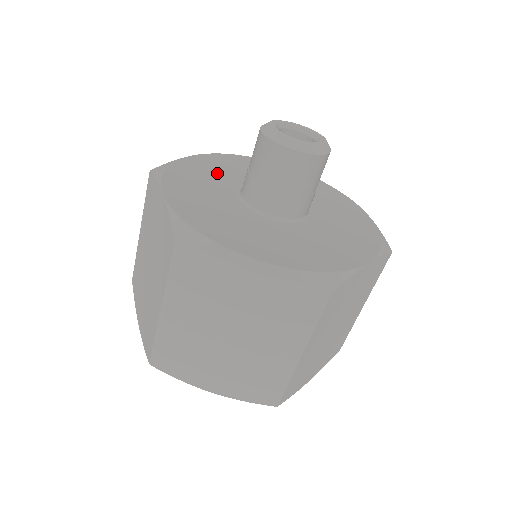
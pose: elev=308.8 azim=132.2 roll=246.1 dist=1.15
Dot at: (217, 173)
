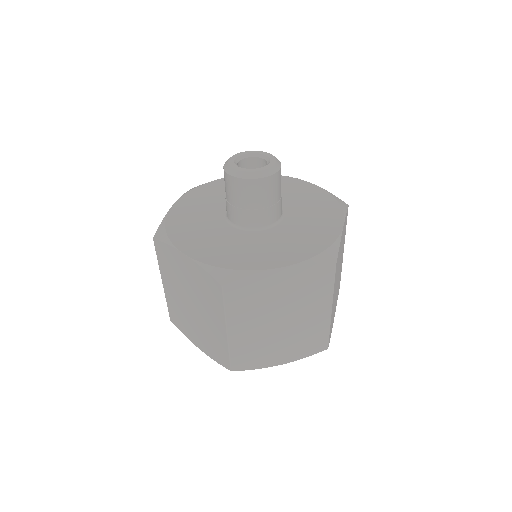
Dot at: (200, 213)
